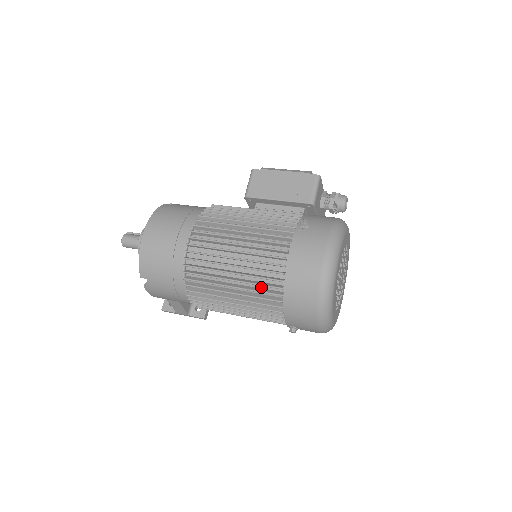
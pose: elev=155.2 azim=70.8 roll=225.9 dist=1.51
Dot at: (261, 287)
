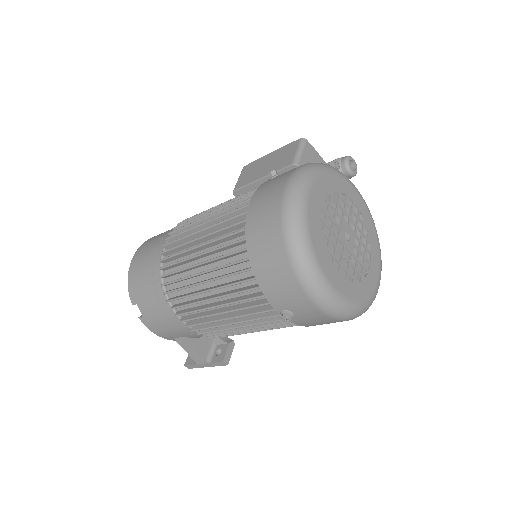
Dot at: (231, 262)
